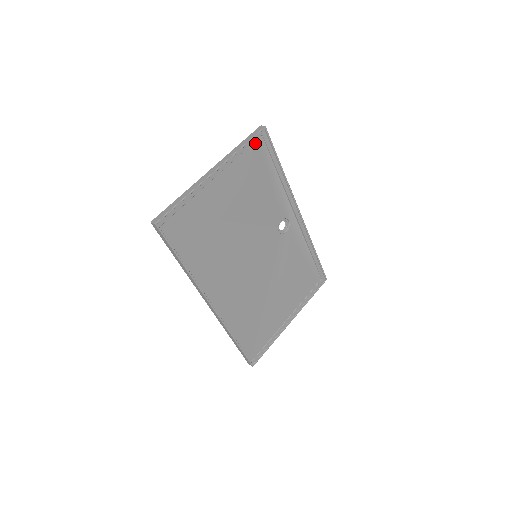
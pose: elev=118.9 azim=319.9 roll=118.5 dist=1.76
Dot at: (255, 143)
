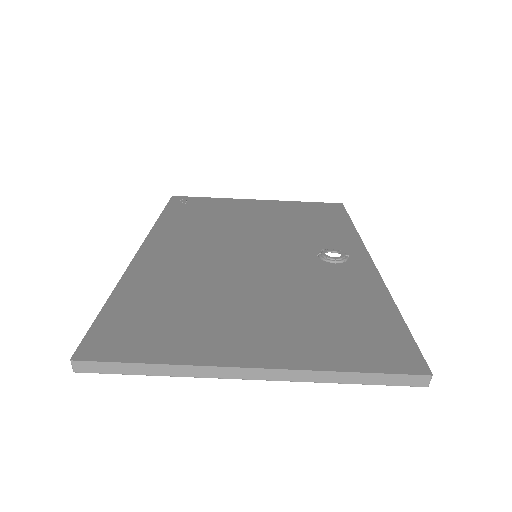
Dot at: occluded
